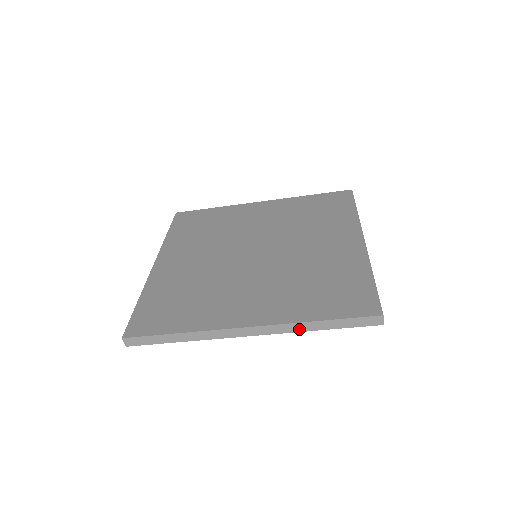
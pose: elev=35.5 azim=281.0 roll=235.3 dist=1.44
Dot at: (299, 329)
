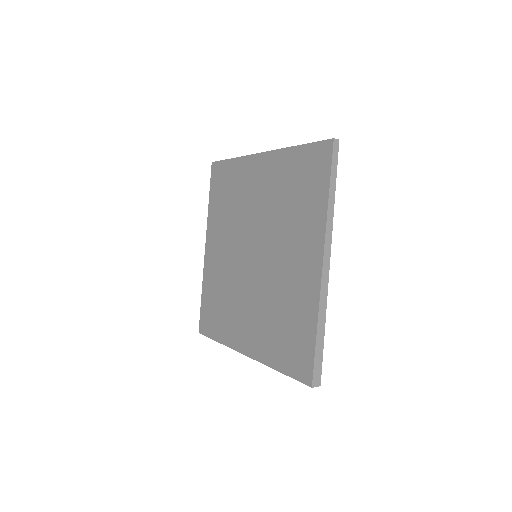
Dot at: occluded
